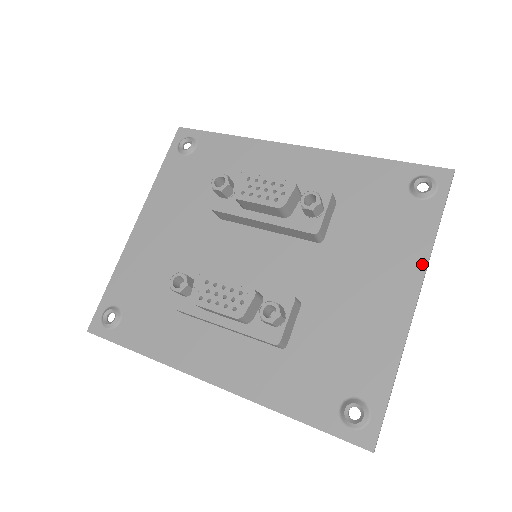
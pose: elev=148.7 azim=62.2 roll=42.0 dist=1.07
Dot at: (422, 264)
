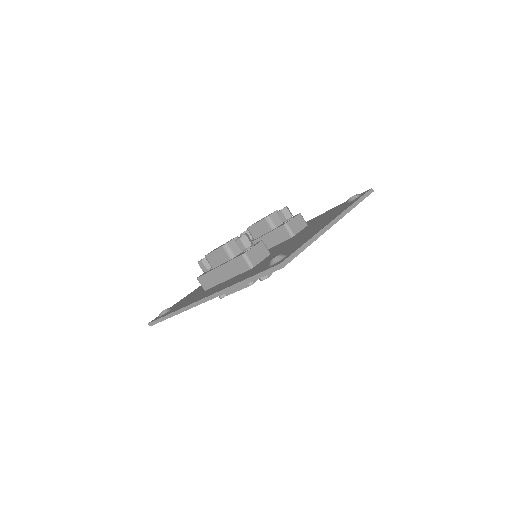
Dot at: (342, 212)
